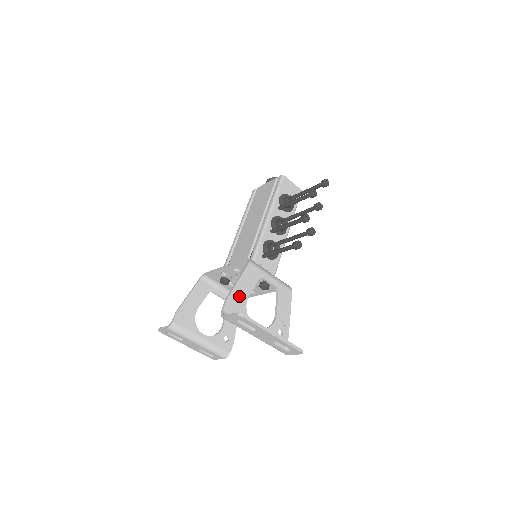
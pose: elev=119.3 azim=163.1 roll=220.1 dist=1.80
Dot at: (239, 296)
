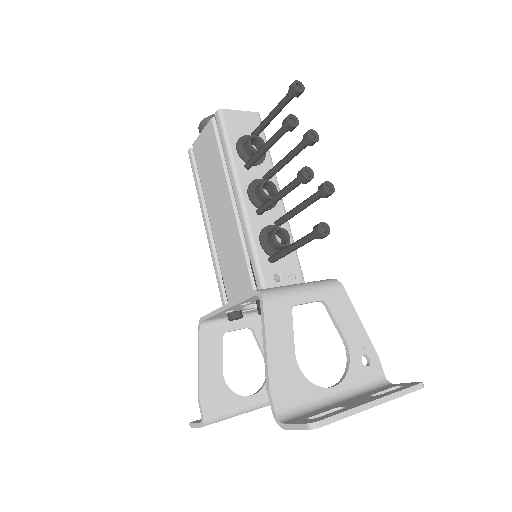
Dot at: (282, 367)
